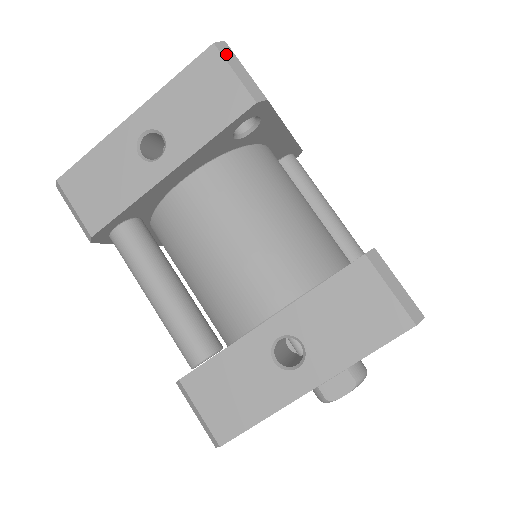
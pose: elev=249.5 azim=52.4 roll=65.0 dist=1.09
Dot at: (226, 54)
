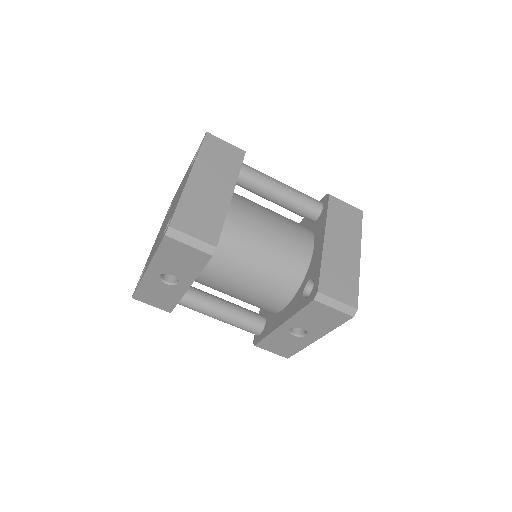
Dot at: (176, 236)
